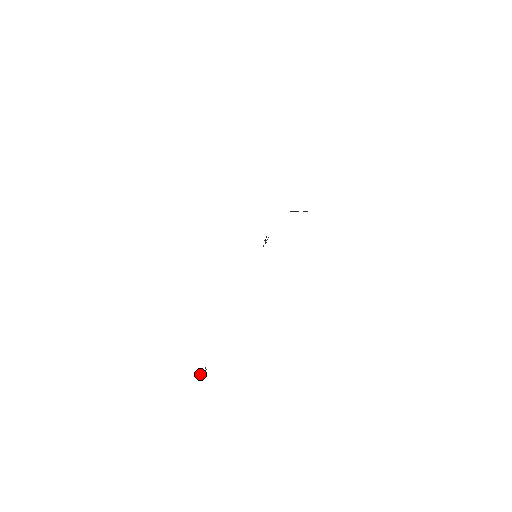
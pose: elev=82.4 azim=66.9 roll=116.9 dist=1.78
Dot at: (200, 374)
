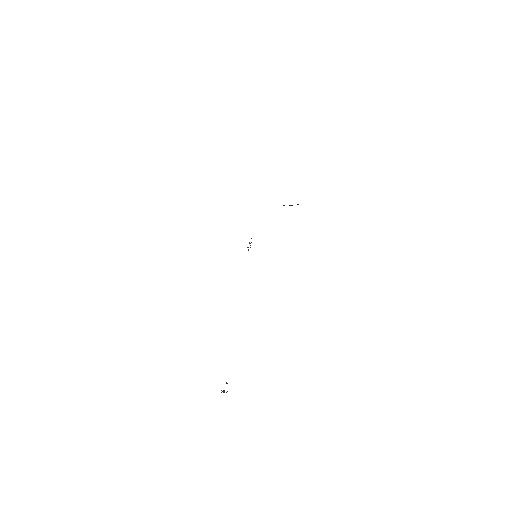
Dot at: (223, 390)
